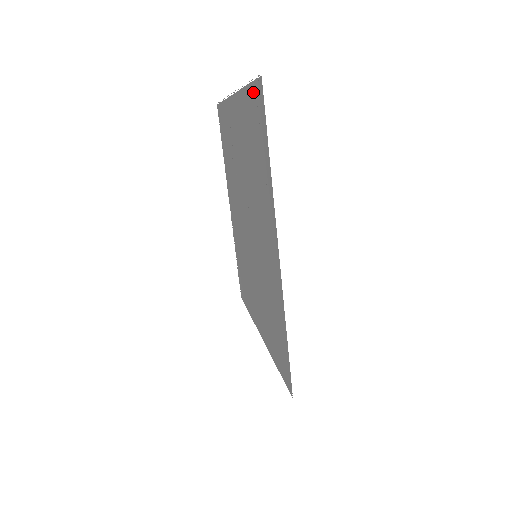
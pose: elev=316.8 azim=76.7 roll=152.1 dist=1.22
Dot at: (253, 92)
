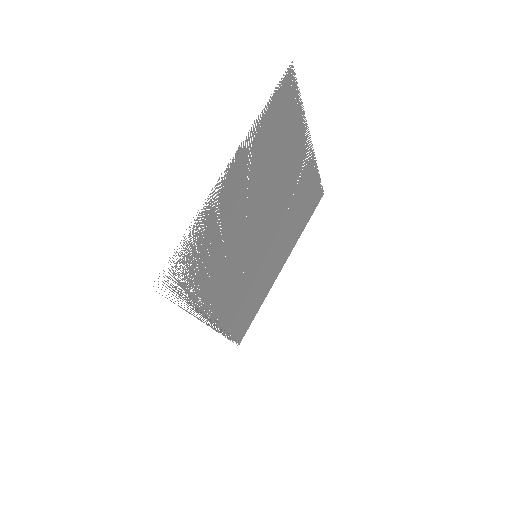
Dot at: occluded
